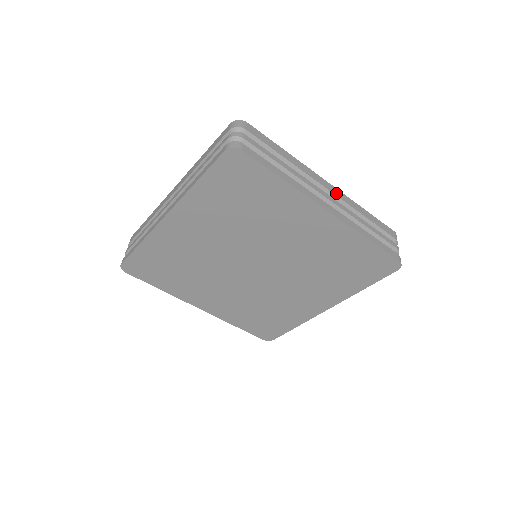
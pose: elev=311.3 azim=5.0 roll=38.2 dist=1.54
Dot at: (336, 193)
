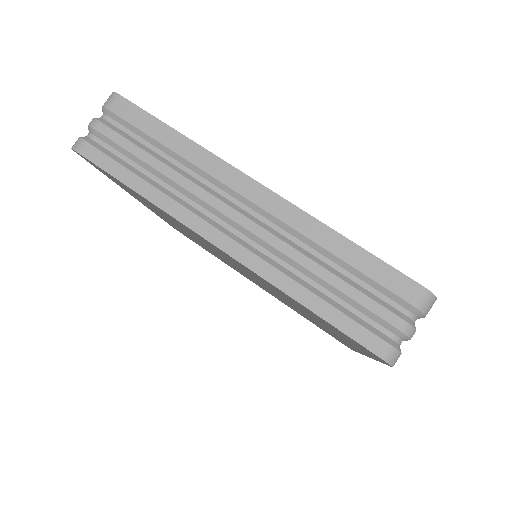
Dot at: occluded
